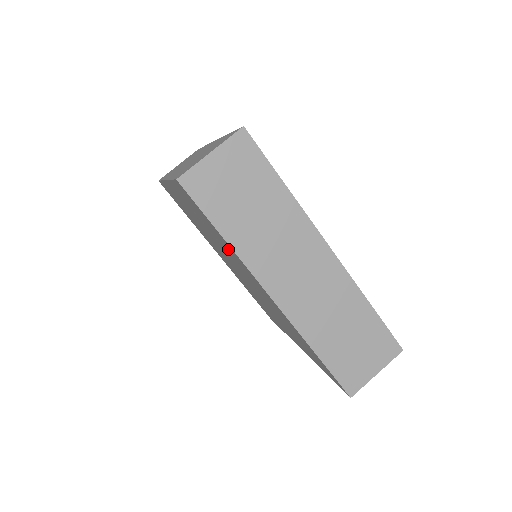
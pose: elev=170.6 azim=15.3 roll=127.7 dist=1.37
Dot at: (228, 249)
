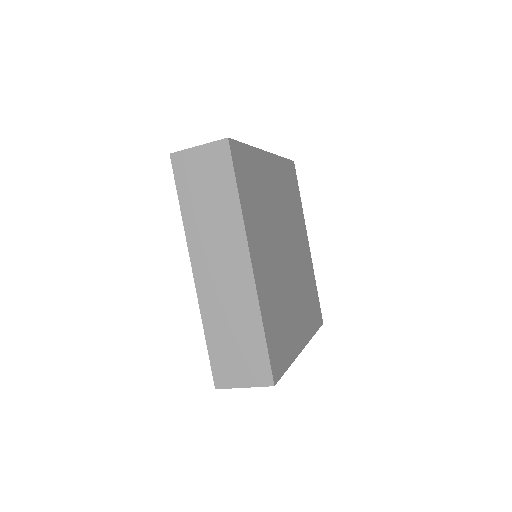
Dot at: occluded
